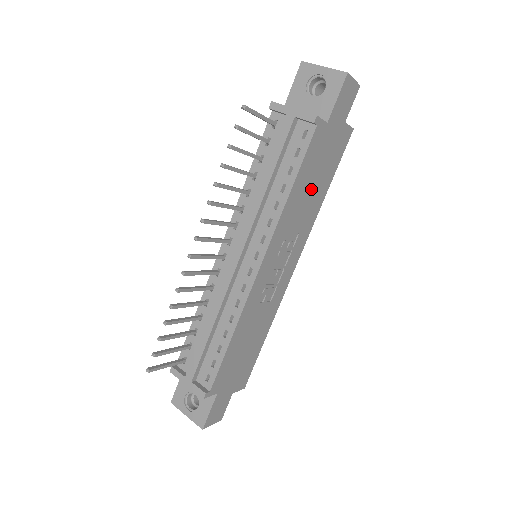
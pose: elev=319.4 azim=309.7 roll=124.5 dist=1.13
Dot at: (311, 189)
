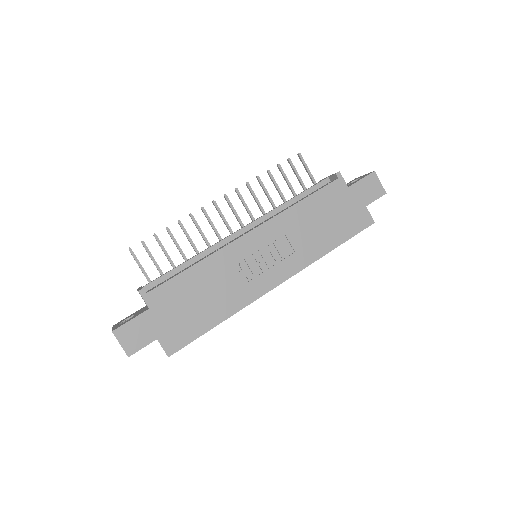
Dot at: (319, 225)
